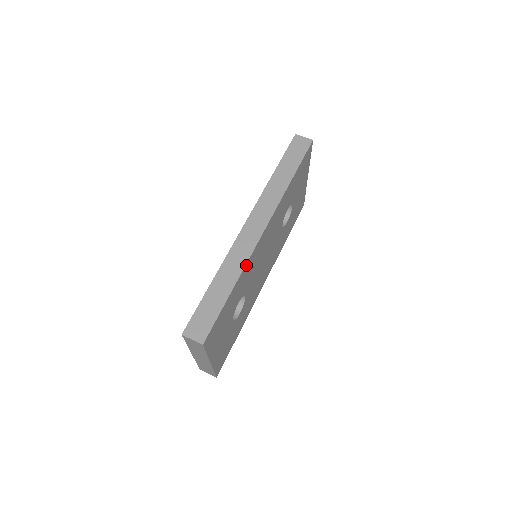
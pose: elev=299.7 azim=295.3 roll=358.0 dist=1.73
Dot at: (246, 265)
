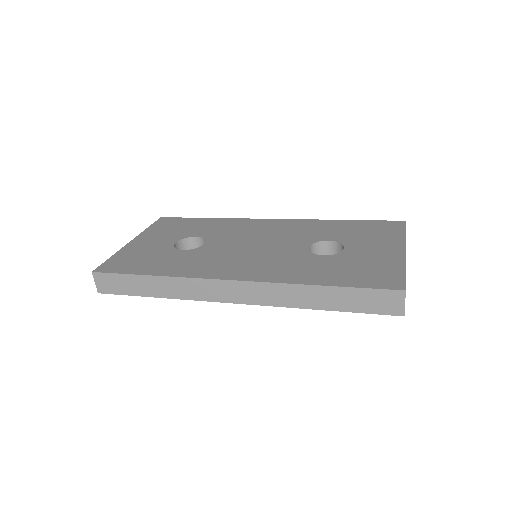
Dot at: (188, 298)
